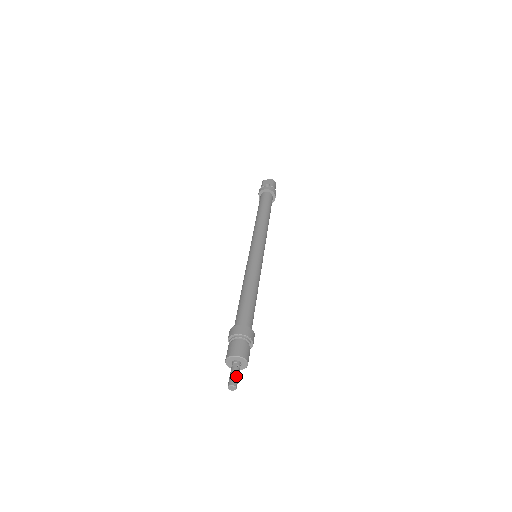
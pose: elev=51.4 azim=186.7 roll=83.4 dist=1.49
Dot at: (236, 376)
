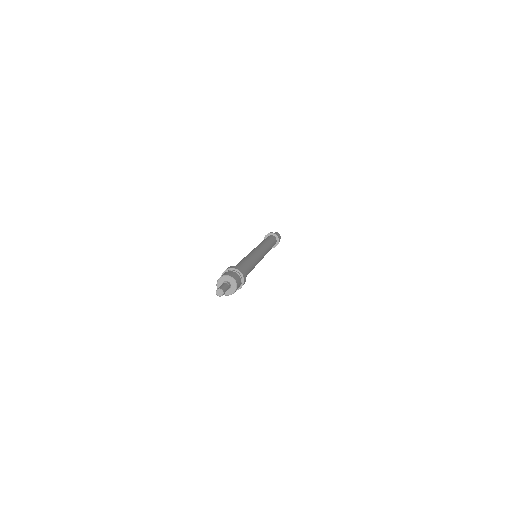
Dot at: (224, 286)
